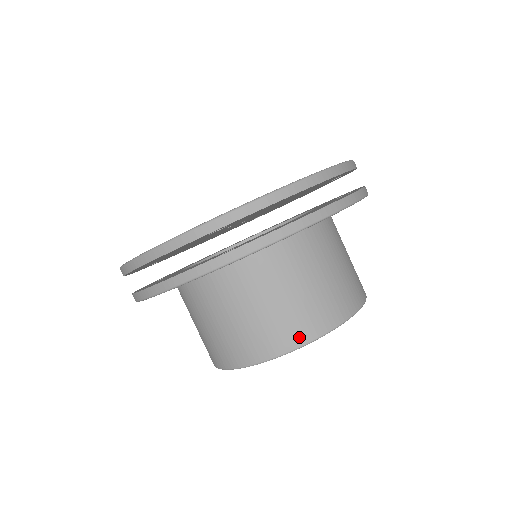
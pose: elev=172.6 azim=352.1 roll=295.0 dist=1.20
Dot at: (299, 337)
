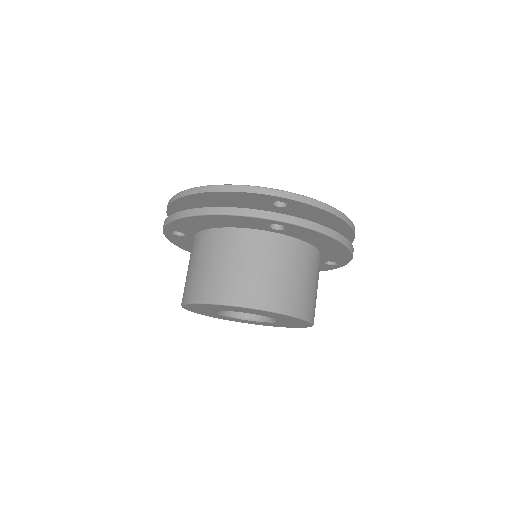
Dot at: (279, 305)
